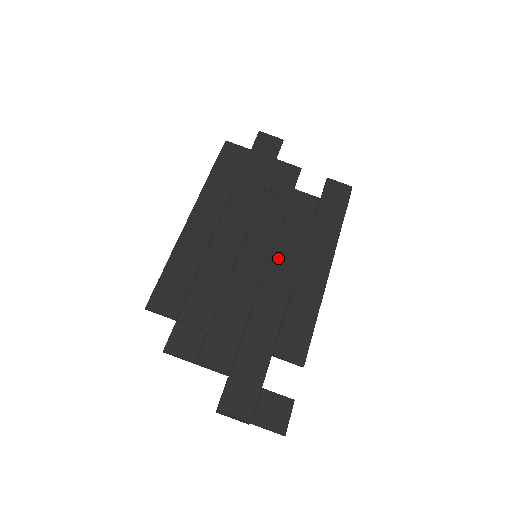
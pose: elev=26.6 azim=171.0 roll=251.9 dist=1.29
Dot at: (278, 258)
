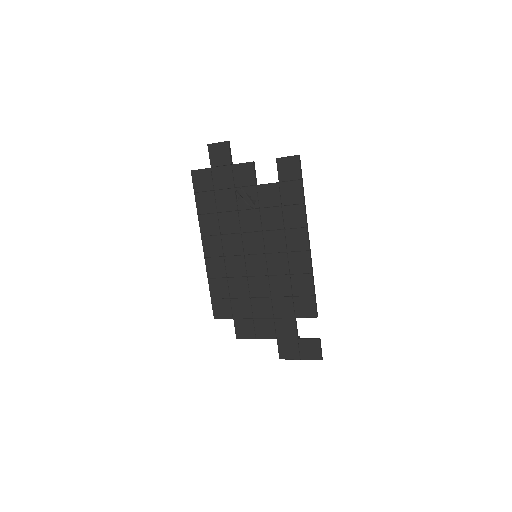
Dot at: (270, 251)
